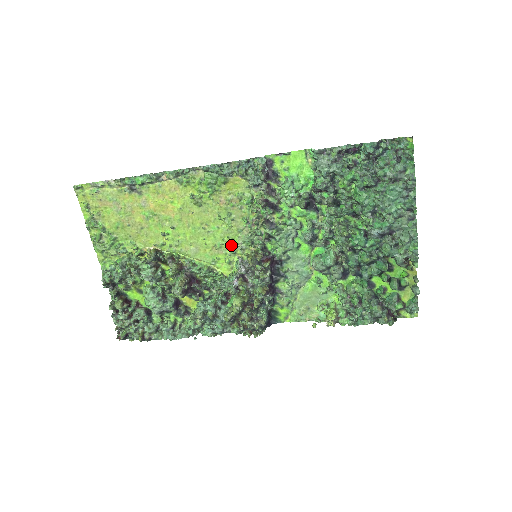
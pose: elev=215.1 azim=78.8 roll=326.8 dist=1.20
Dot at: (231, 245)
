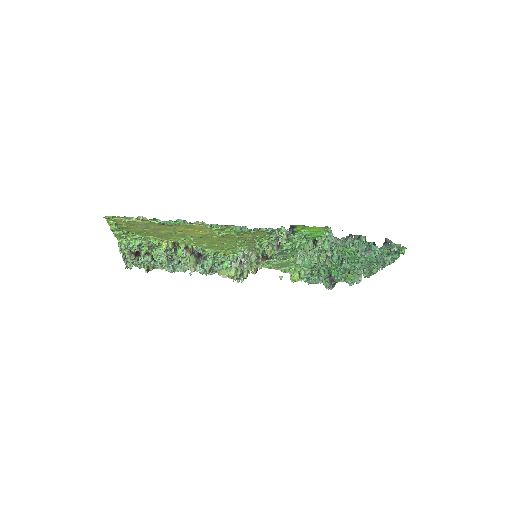
Dot at: (238, 248)
